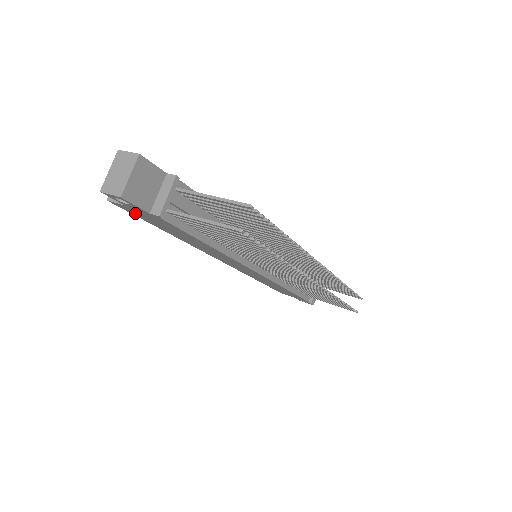
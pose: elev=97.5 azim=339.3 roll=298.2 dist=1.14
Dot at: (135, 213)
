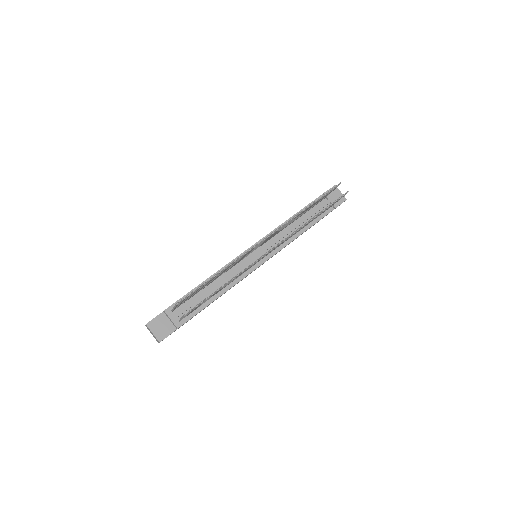
Dot at: occluded
